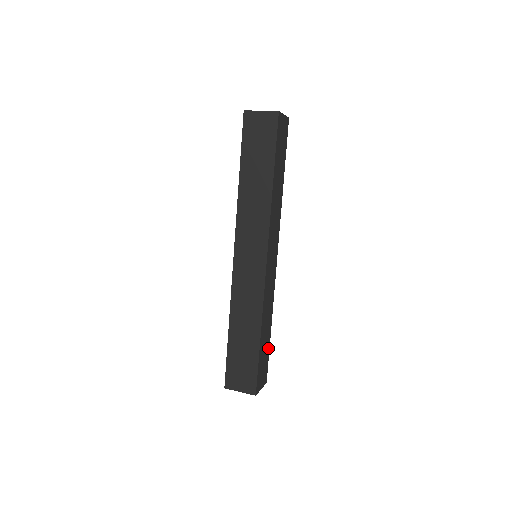
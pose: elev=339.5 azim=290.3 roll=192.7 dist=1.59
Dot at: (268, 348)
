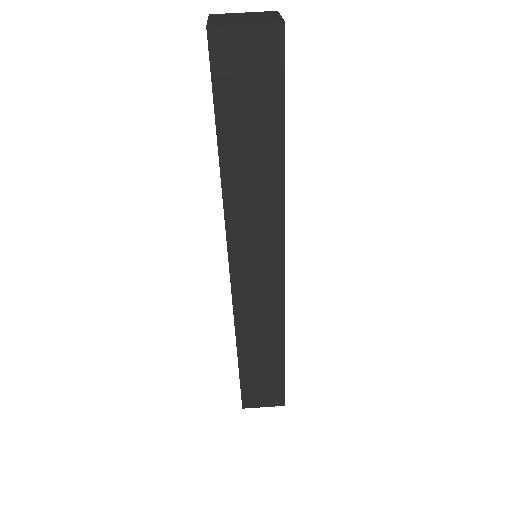
Dot at: occluded
